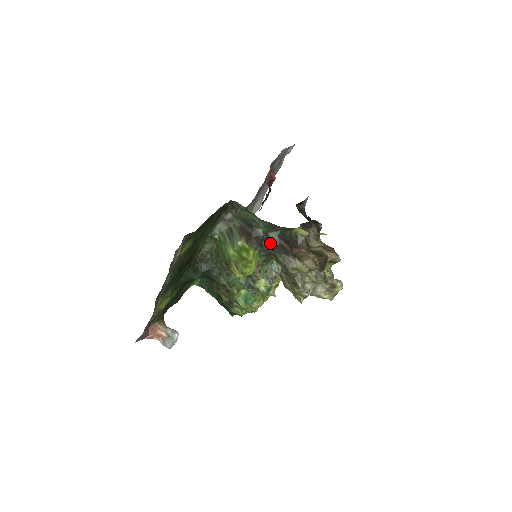
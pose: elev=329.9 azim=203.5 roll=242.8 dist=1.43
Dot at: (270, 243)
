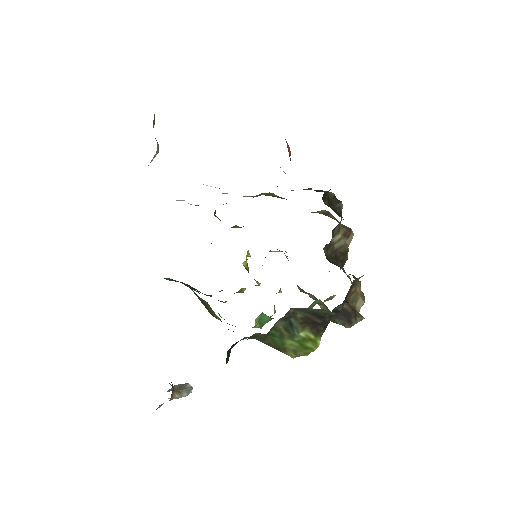
Dot at: (333, 315)
